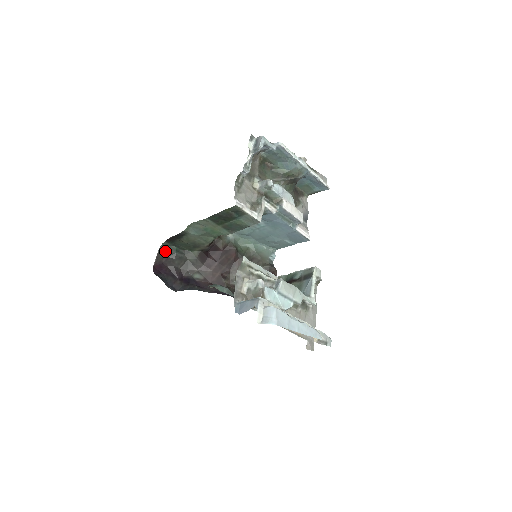
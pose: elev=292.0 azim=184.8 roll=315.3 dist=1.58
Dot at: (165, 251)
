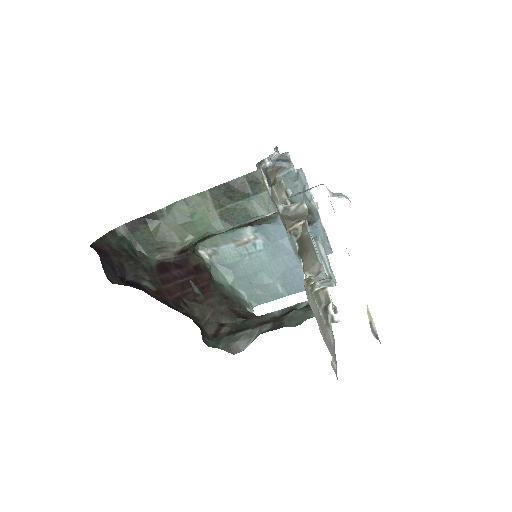
Dot at: (114, 240)
